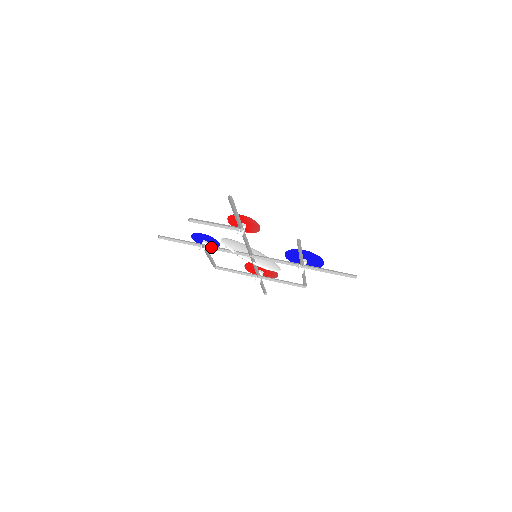
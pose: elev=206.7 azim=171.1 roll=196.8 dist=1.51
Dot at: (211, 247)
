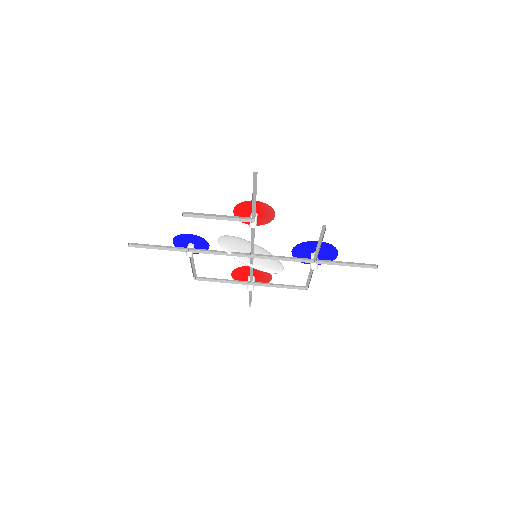
Dot at: (199, 251)
